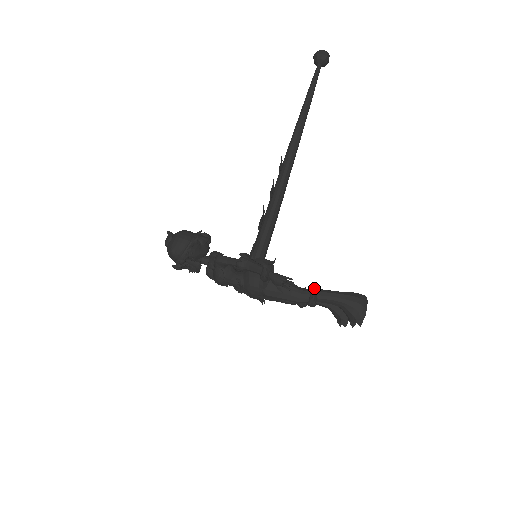
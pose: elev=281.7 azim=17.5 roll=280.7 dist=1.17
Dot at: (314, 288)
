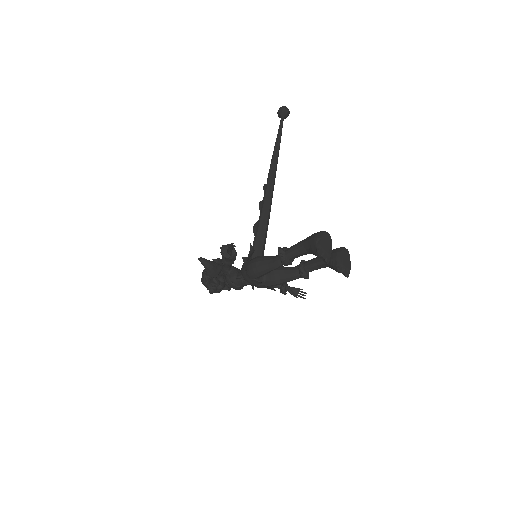
Dot at: (279, 248)
